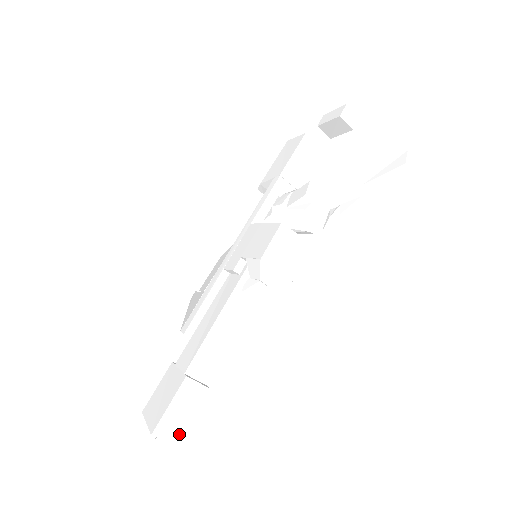
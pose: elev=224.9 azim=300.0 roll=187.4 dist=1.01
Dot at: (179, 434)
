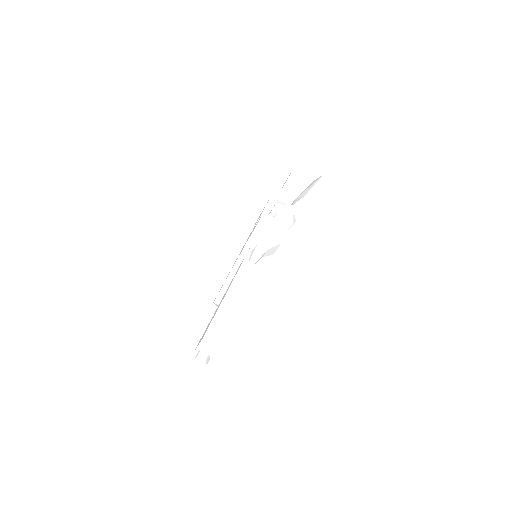
Dot at: (221, 340)
